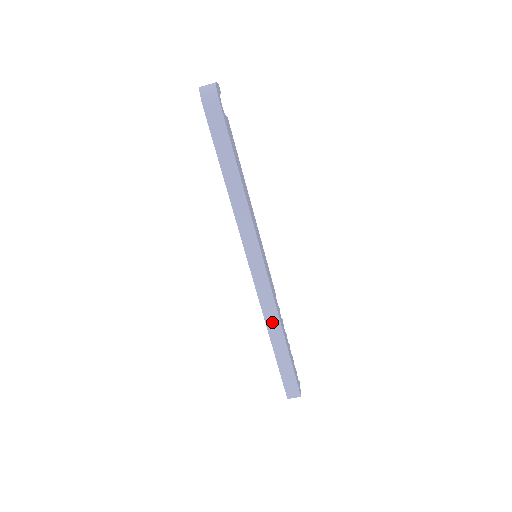
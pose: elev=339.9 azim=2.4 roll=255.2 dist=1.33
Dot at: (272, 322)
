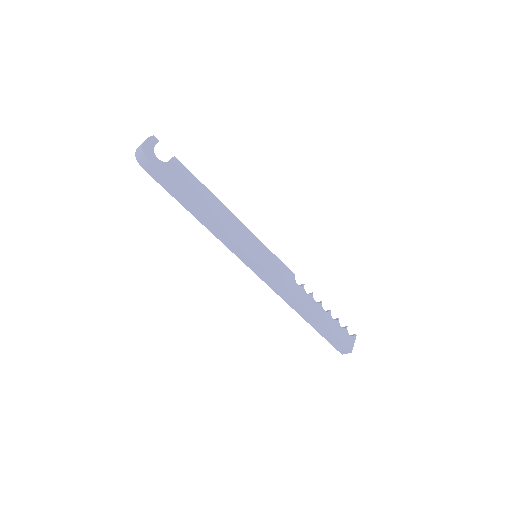
Dot at: (293, 304)
